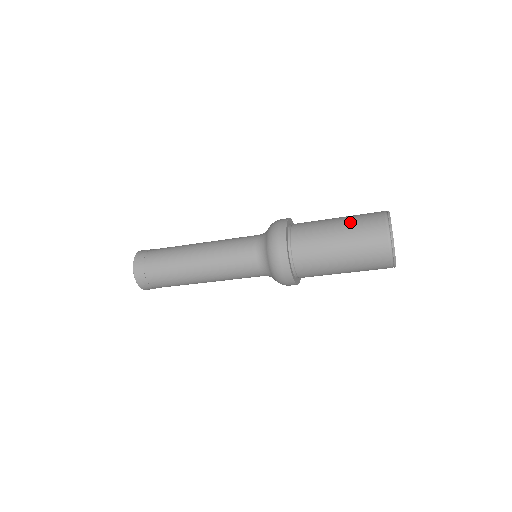
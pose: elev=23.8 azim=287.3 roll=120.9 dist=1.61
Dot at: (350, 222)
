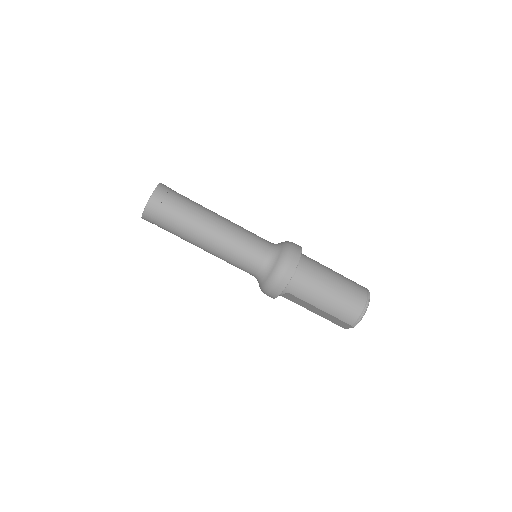
Dot at: occluded
